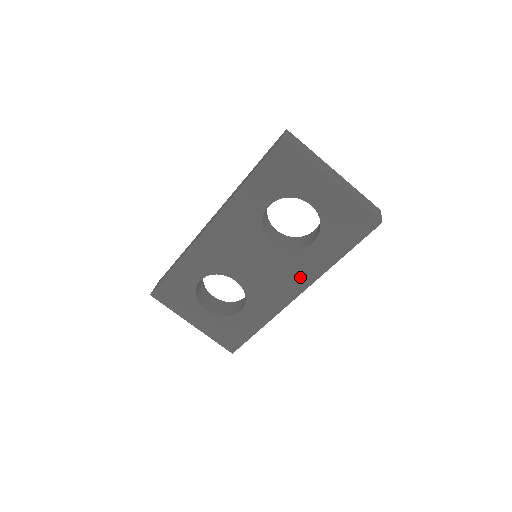
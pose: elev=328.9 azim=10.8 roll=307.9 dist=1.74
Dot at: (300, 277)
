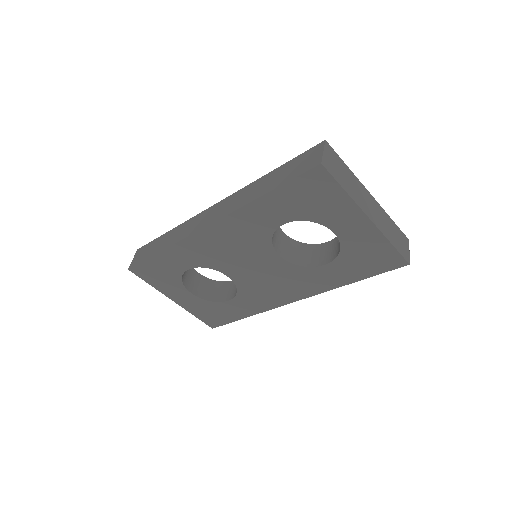
Dot at: (302, 288)
